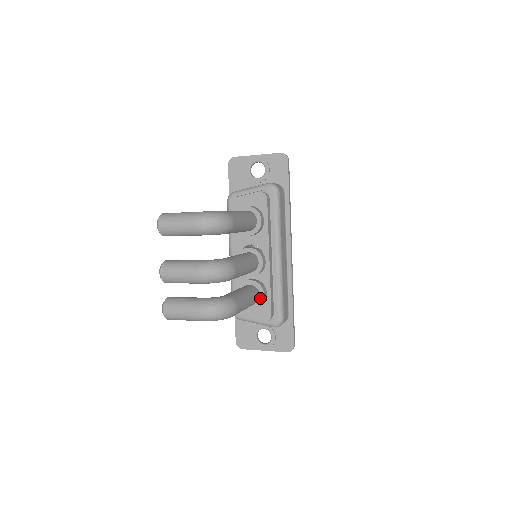
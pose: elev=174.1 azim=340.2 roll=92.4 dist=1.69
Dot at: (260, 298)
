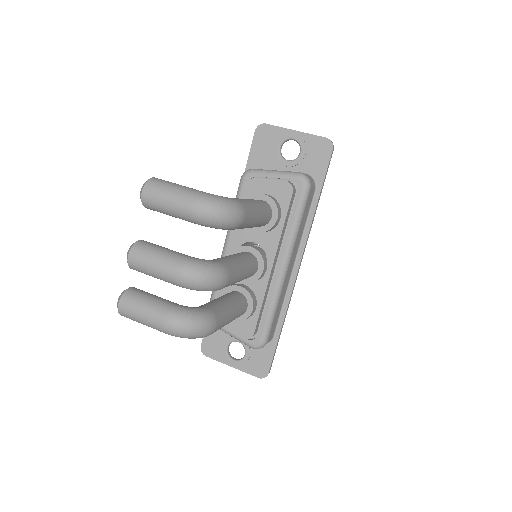
Dot at: (246, 312)
